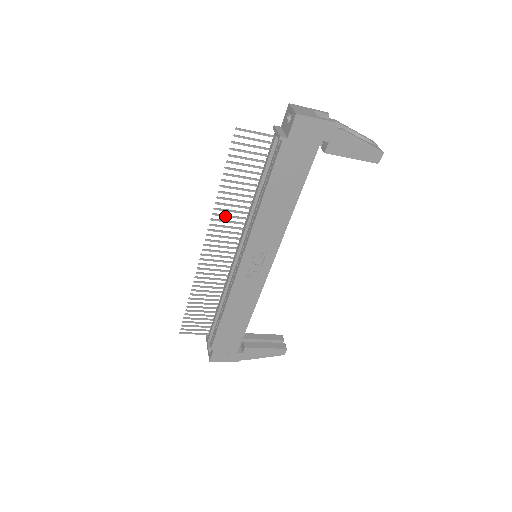
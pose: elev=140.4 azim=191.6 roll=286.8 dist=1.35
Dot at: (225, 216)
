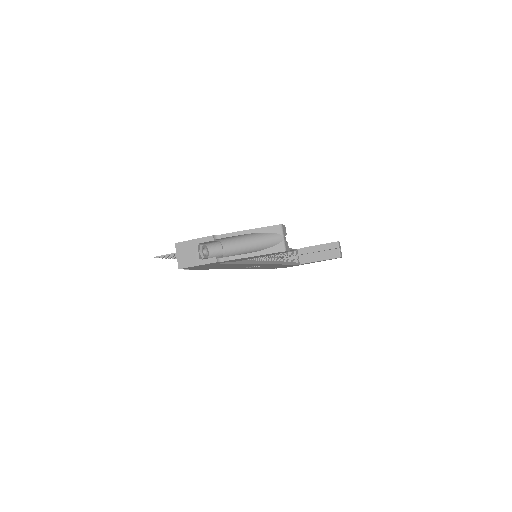
Dot at: occluded
